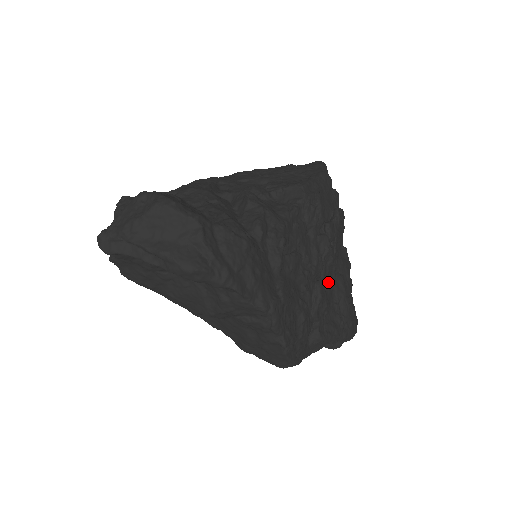
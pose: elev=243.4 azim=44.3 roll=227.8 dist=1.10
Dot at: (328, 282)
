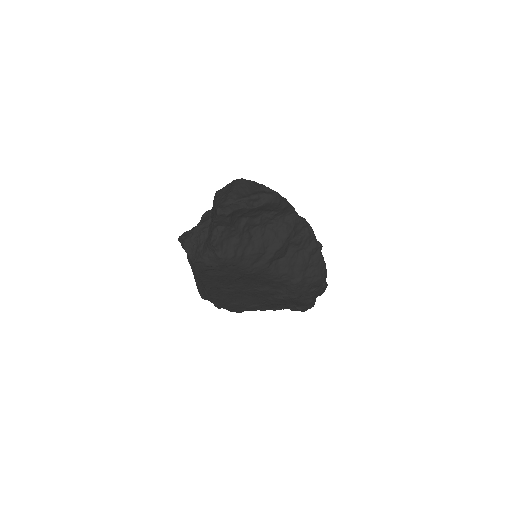
Dot at: occluded
